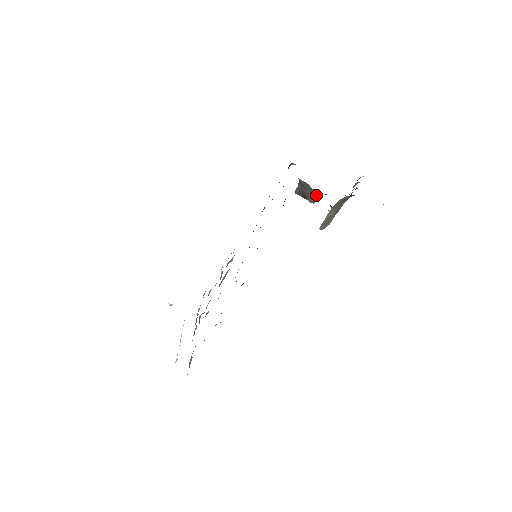
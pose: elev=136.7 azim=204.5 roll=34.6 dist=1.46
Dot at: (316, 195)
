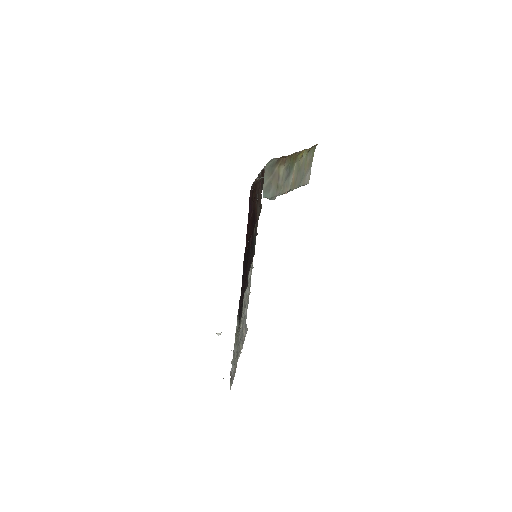
Dot at: occluded
